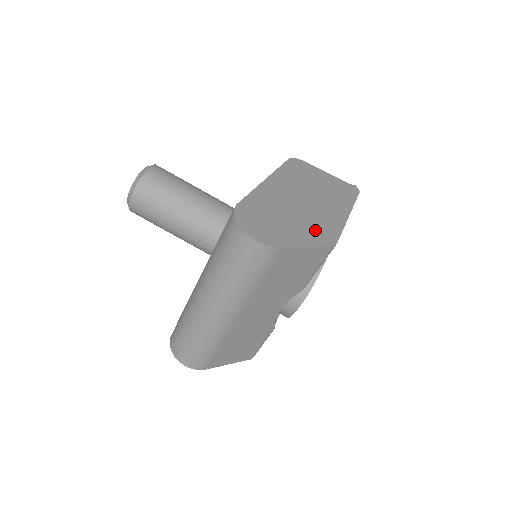
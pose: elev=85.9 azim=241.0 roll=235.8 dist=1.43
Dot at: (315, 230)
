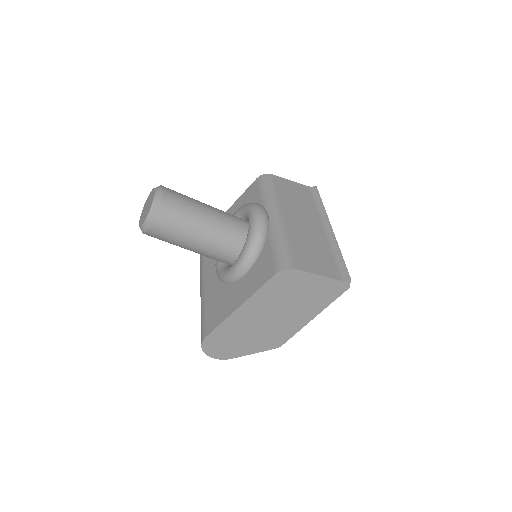
Dot at: (267, 341)
